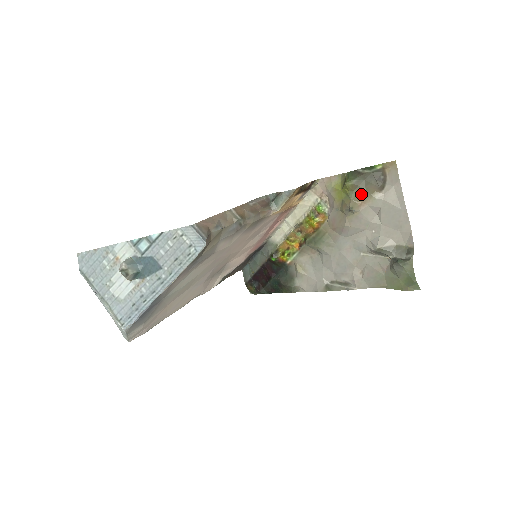
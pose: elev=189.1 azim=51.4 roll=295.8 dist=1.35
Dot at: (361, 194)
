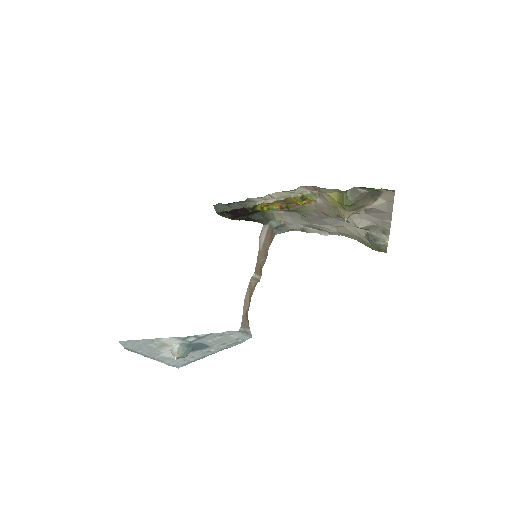
Dot at: (356, 208)
